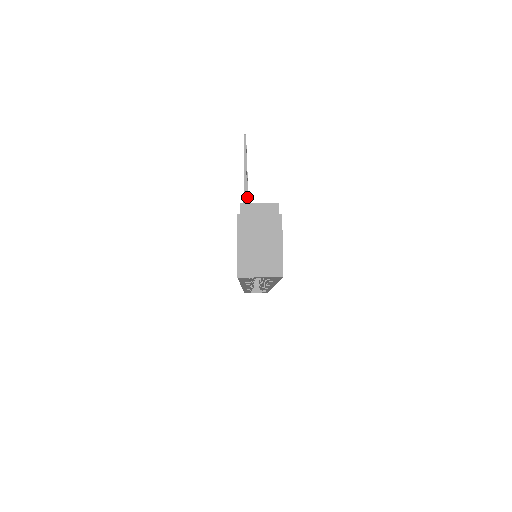
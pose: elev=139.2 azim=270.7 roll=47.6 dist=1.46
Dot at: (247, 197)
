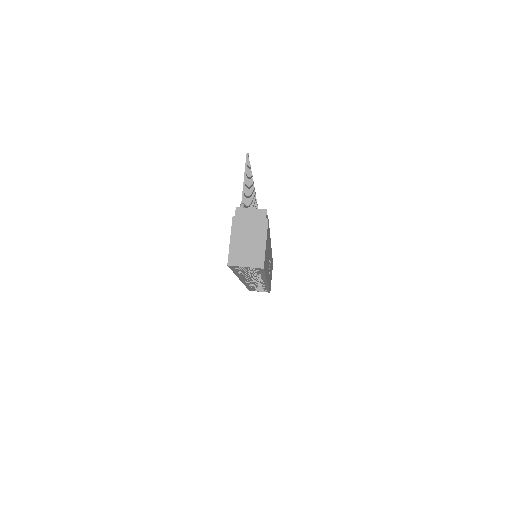
Dot at: occluded
